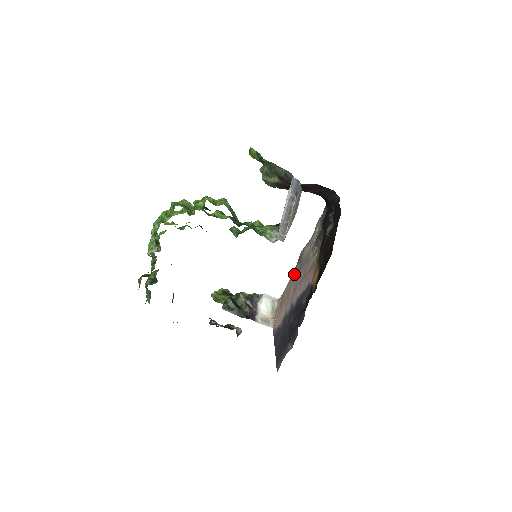
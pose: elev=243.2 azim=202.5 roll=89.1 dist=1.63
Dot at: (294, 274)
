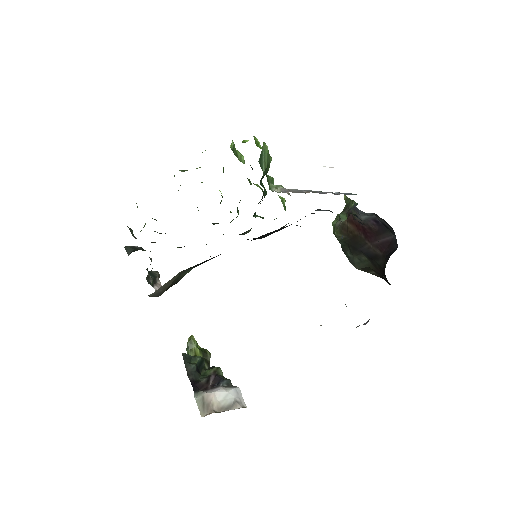
Dot at: occluded
